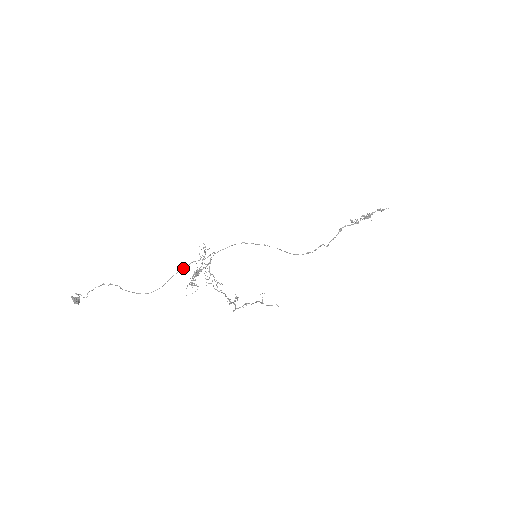
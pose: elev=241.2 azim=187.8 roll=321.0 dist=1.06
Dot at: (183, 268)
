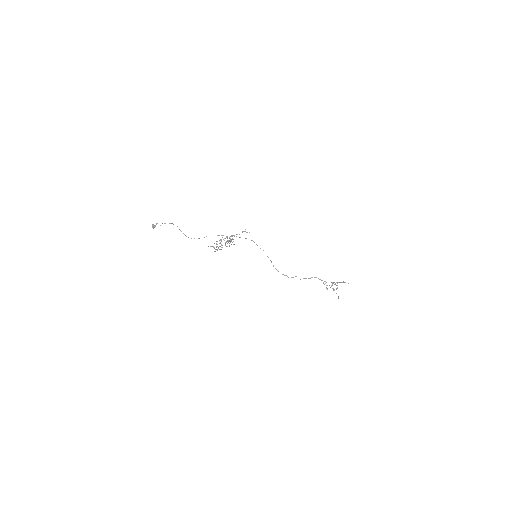
Dot at: occluded
